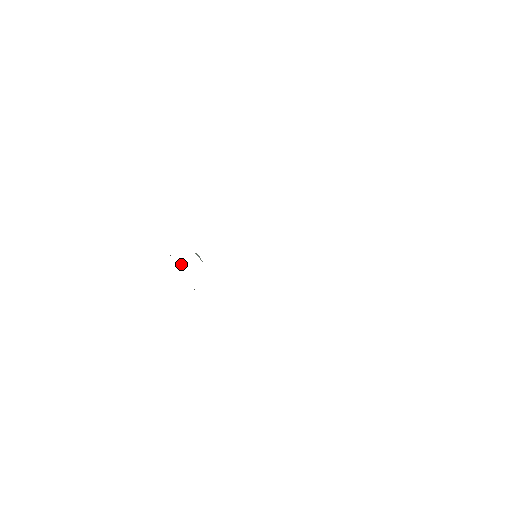
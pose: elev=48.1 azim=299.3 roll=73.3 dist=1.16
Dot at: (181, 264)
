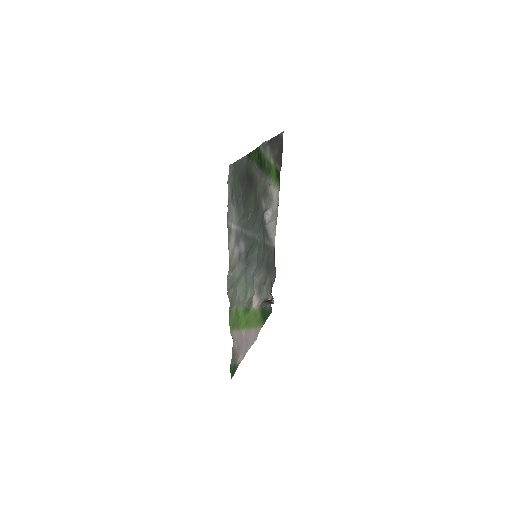
Dot at: (269, 299)
